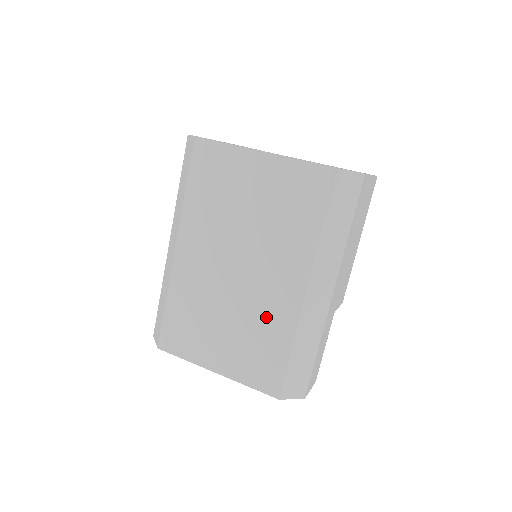
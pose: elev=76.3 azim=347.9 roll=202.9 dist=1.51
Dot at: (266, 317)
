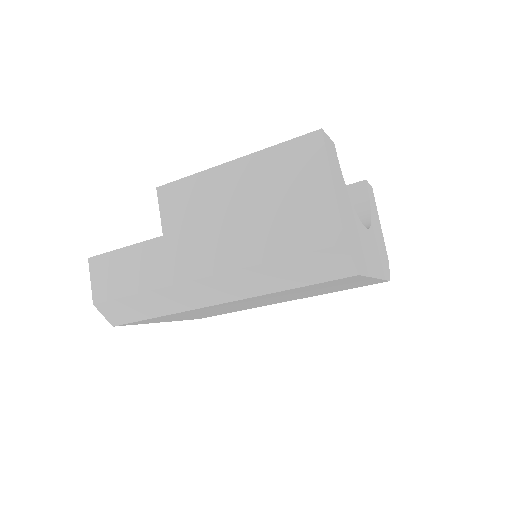
Dot at: occluded
